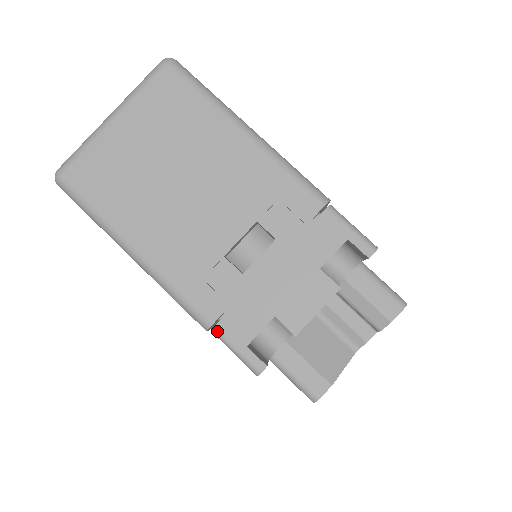
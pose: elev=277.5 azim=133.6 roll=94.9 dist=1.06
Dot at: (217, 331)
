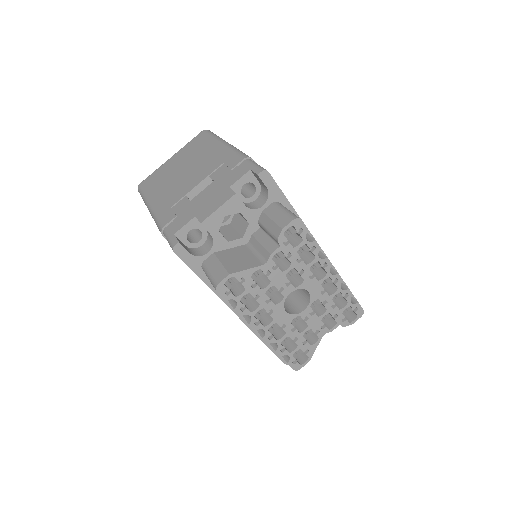
Dot at: (165, 230)
